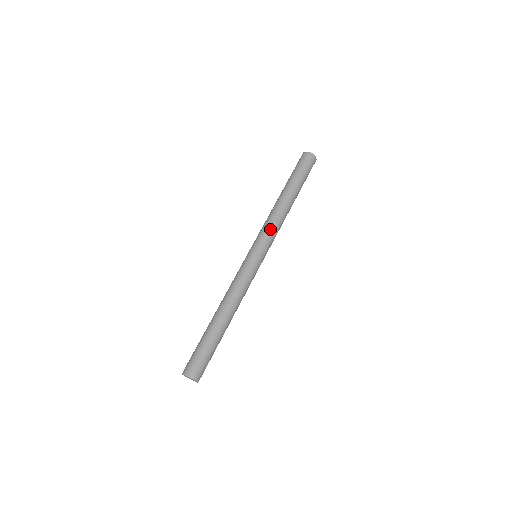
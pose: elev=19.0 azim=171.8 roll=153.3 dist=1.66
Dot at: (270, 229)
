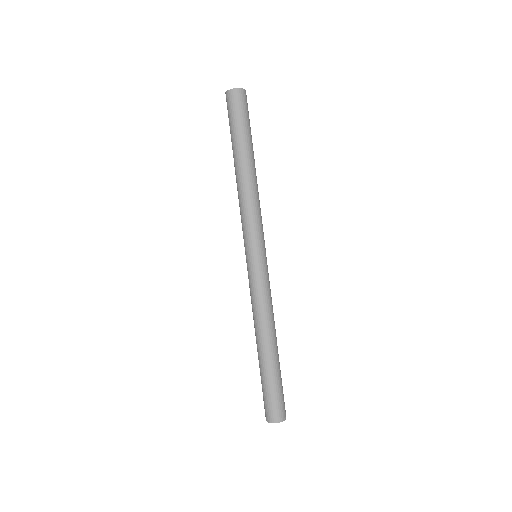
Dot at: (255, 219)
